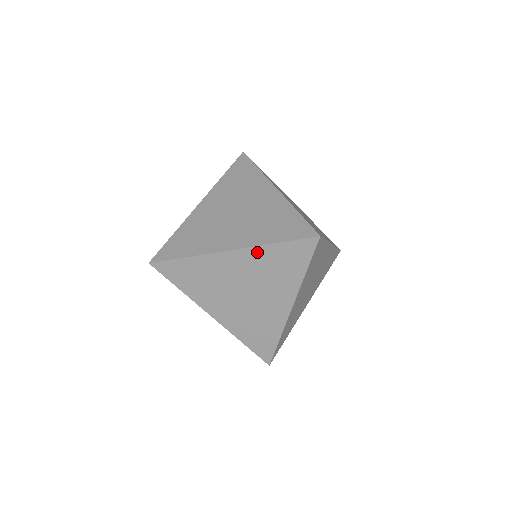
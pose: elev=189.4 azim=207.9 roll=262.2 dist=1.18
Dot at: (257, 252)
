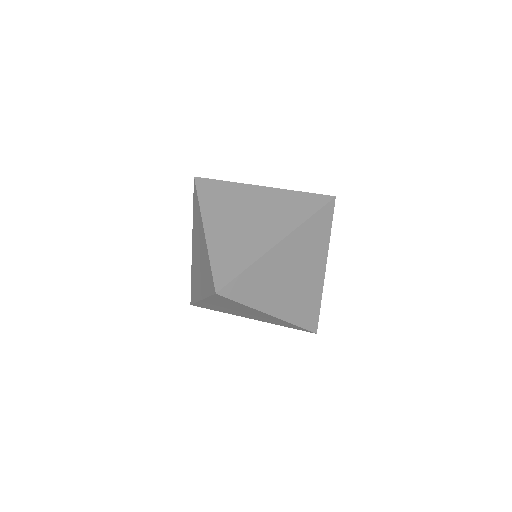
Dot at: (298, 232)
